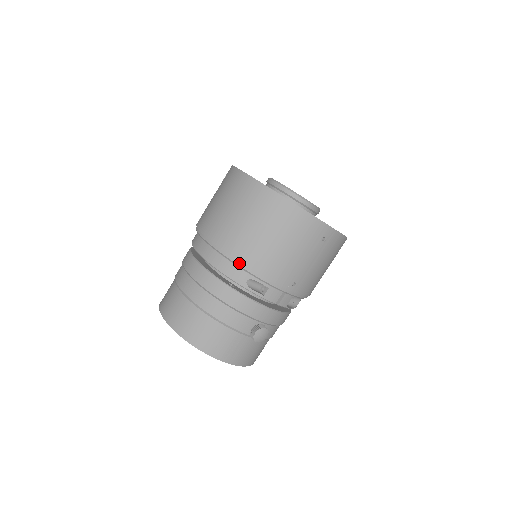
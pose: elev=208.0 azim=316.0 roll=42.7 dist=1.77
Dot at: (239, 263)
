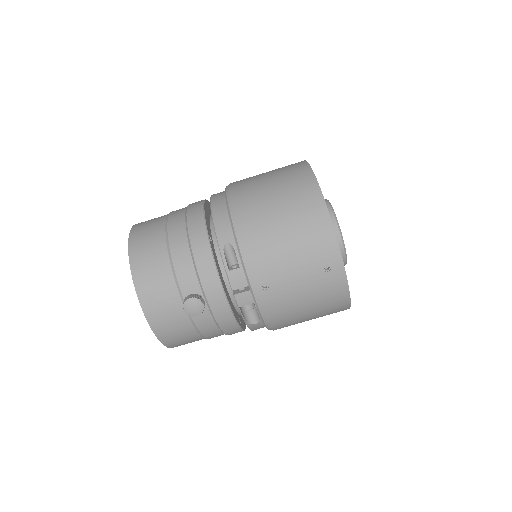
Dot at: (235, 221)
